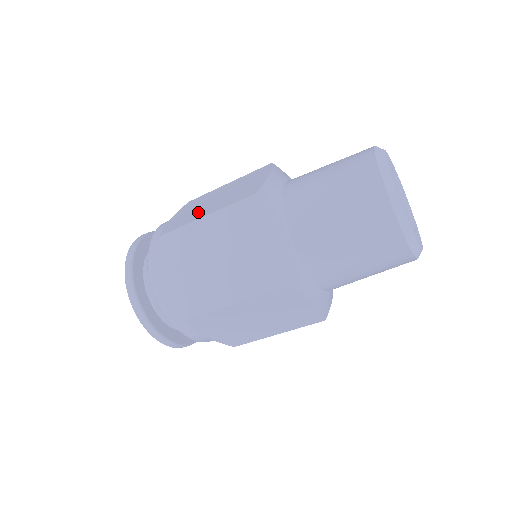
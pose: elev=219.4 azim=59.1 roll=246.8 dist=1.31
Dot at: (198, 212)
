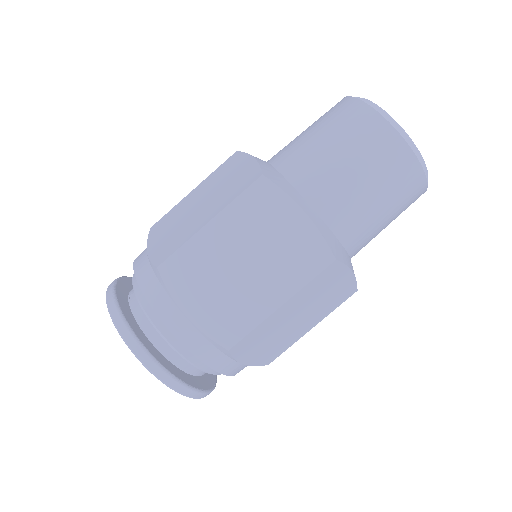
Dot at: (189, 225)
